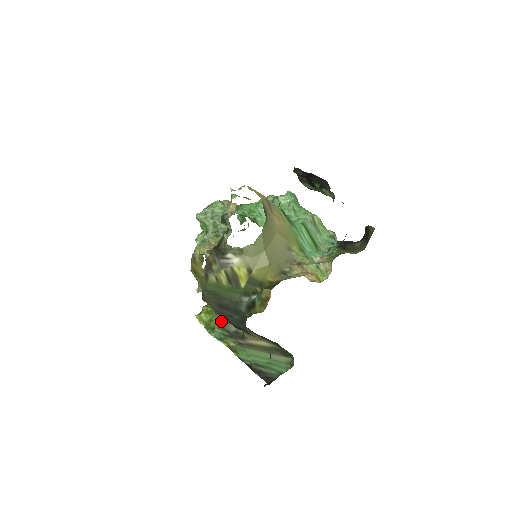
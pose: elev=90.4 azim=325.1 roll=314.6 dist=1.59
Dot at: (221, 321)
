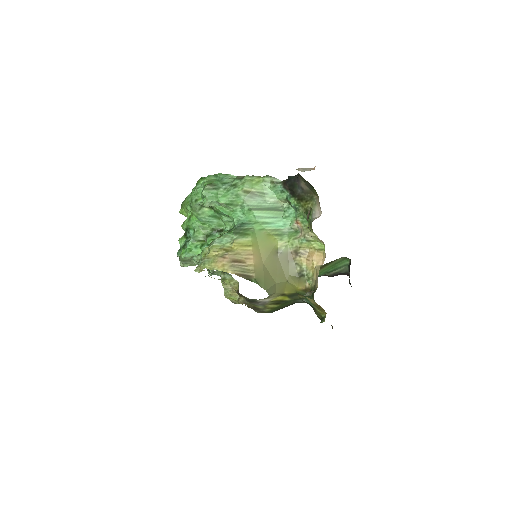
Dot at: occluded
